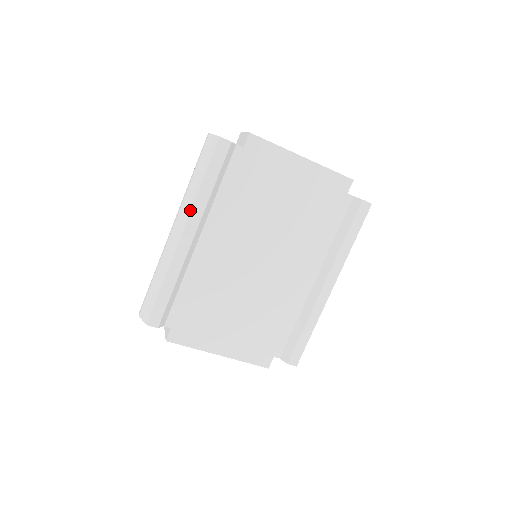
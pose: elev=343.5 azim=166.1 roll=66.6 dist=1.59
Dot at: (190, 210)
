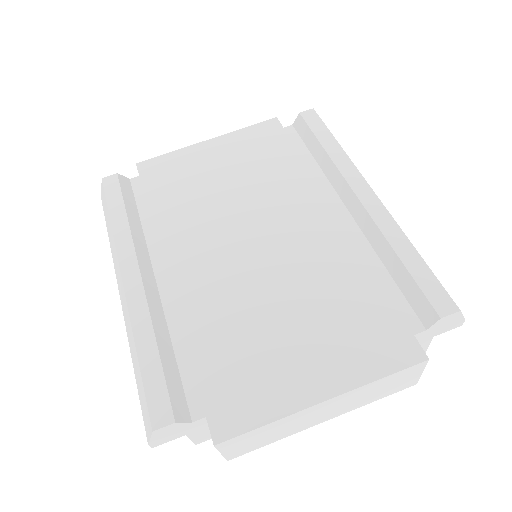
Dot at: (115, 251)
